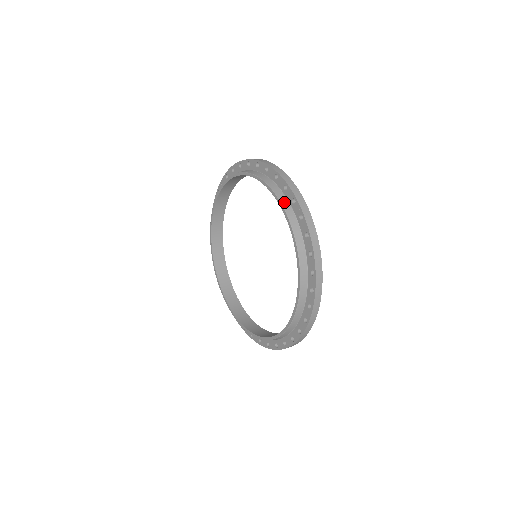
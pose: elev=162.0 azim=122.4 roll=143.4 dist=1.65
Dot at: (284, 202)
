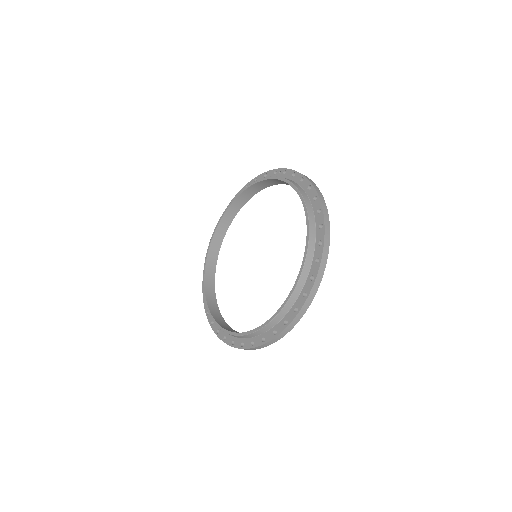
Dot at: occluded
